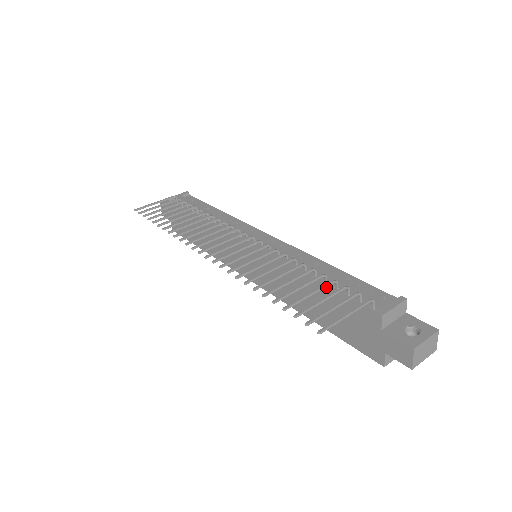
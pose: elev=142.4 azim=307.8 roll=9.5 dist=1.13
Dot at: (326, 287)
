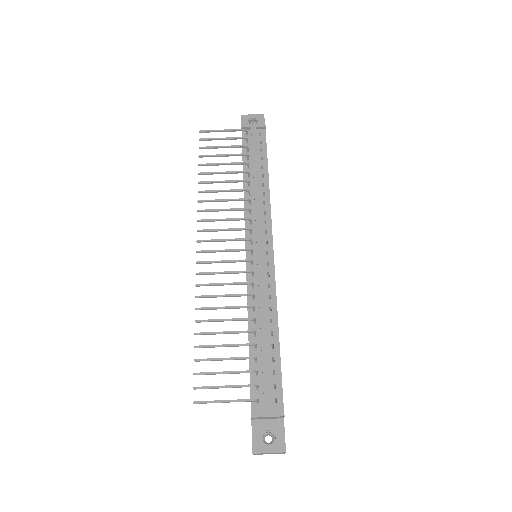
Dot at: (251, 353)
